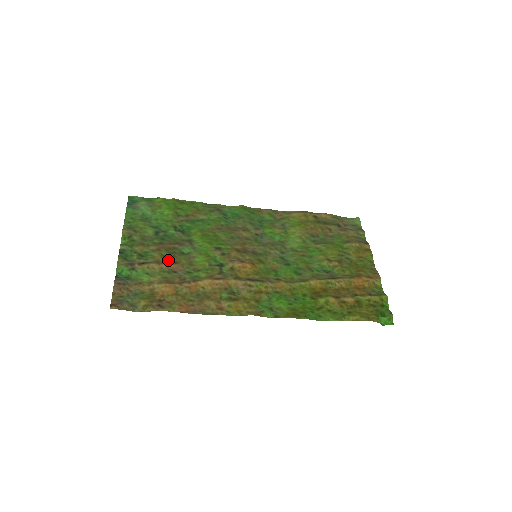
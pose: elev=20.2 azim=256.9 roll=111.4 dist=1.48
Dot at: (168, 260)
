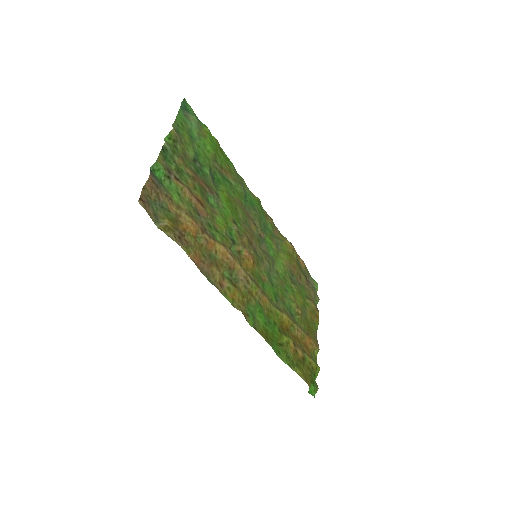
Dot at: (198, 197)
